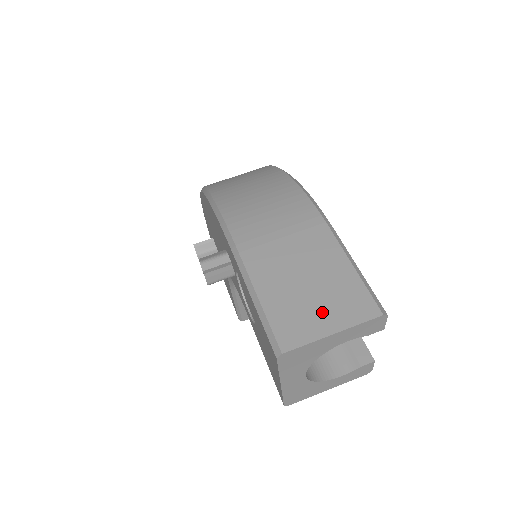
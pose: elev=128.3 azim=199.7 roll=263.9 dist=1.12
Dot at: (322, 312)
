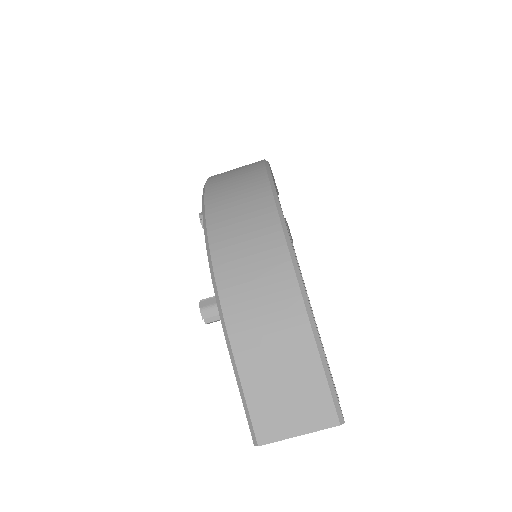
Dot at: (293, 415)
